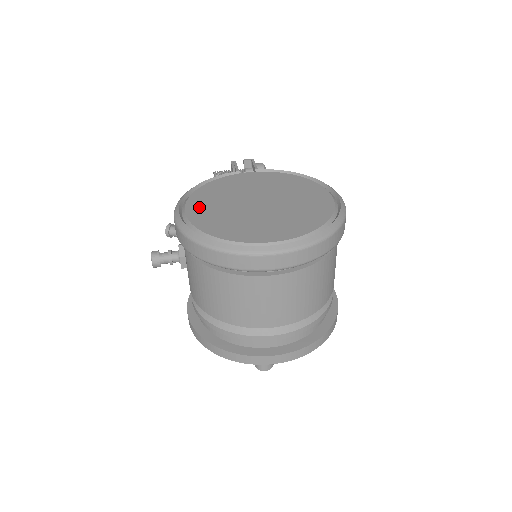
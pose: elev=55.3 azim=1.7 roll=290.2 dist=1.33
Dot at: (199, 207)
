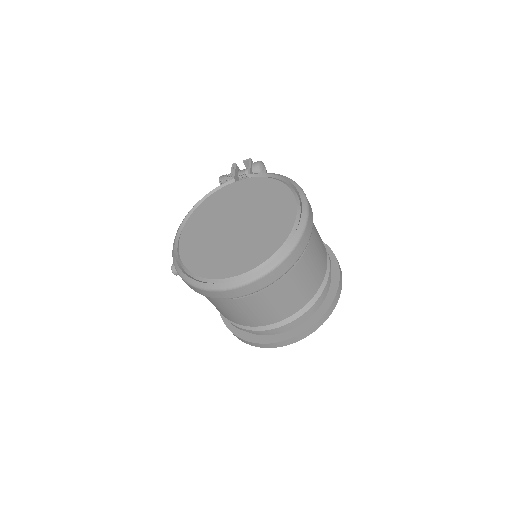
Dot at: (190, 234)
